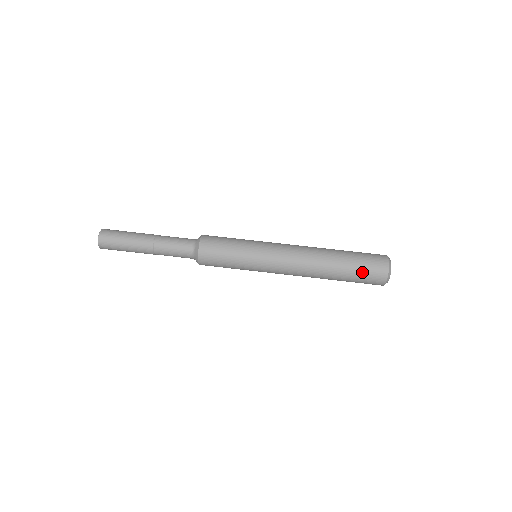
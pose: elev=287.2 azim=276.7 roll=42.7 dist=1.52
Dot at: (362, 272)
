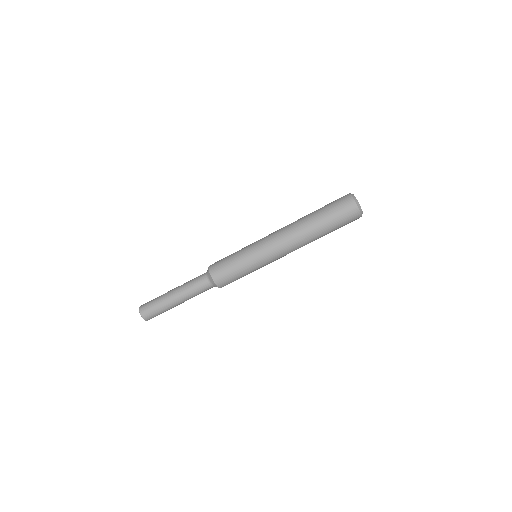
Dot at: occluded
